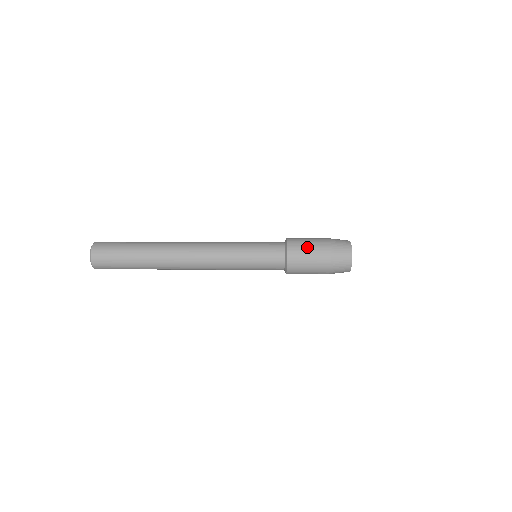
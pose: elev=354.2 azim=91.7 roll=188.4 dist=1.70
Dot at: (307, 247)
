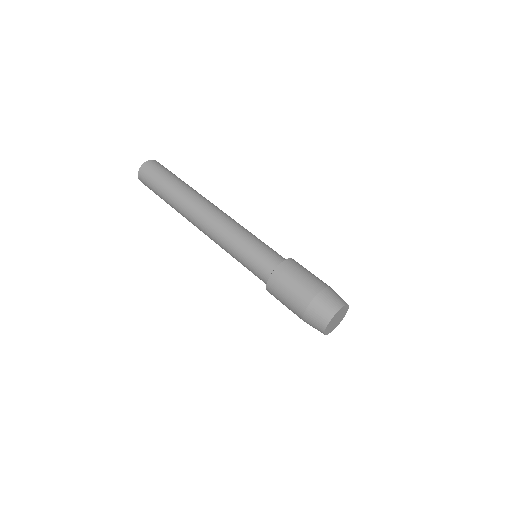
Dot at: (289, 287)
